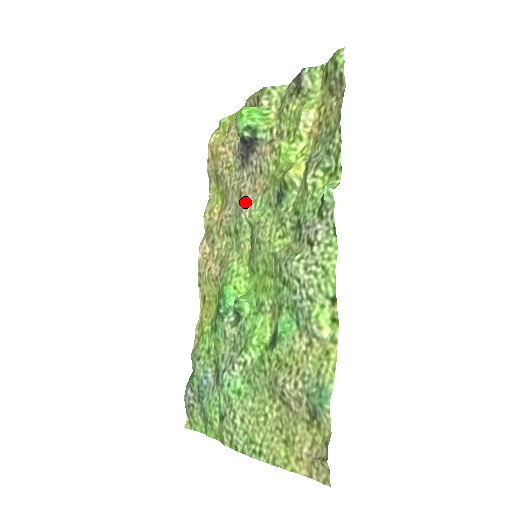
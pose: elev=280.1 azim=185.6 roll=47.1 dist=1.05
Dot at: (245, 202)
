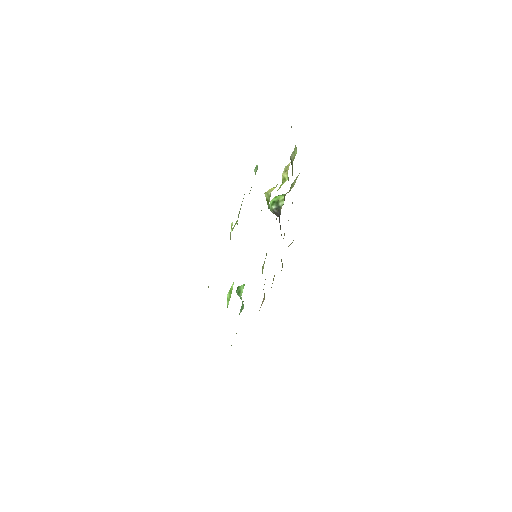
Dot at: occluded
